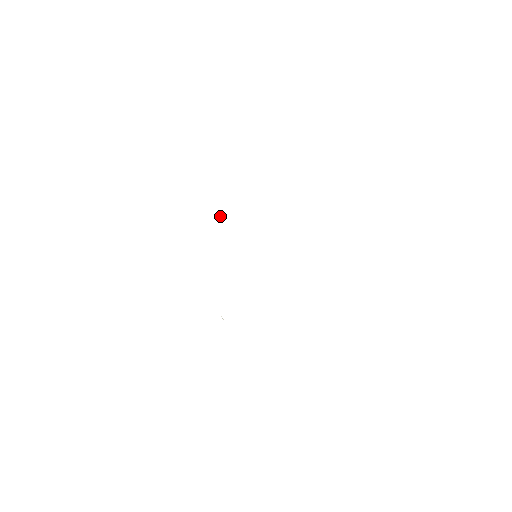
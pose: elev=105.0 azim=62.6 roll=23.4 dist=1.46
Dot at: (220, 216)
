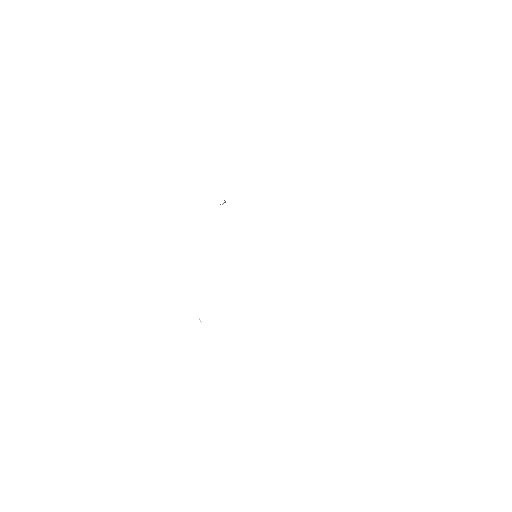
Dot at: occluded
